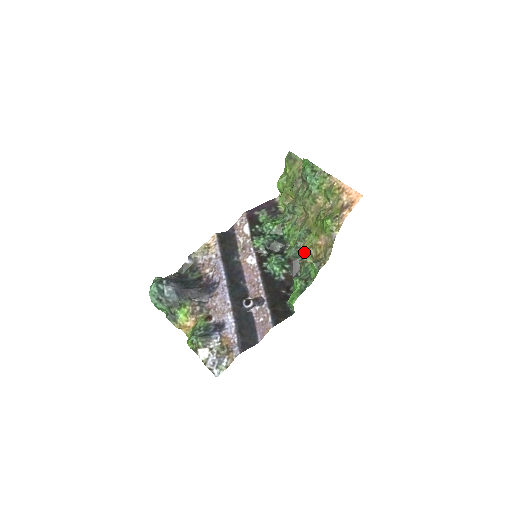
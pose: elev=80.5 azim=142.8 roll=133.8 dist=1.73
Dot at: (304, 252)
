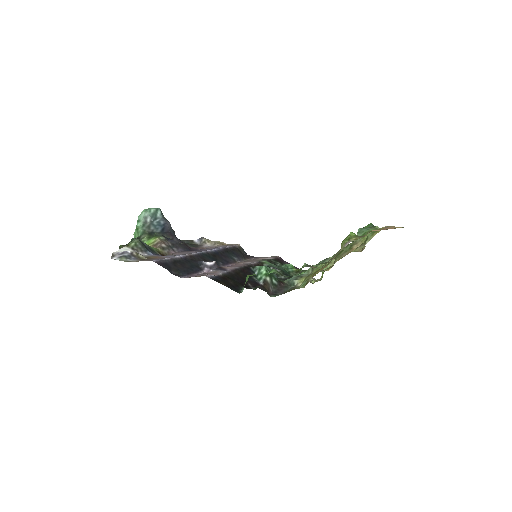
Dot at: (302, 281)
